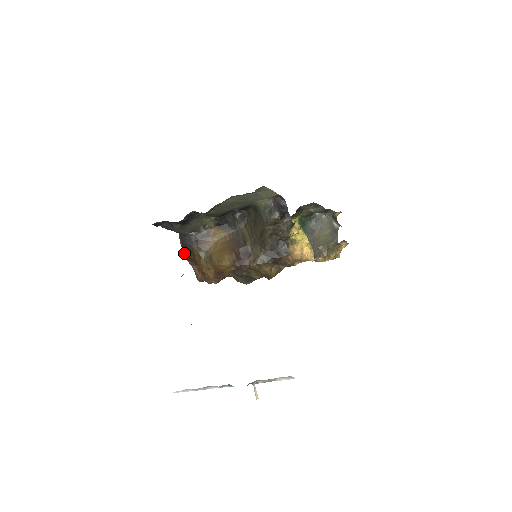
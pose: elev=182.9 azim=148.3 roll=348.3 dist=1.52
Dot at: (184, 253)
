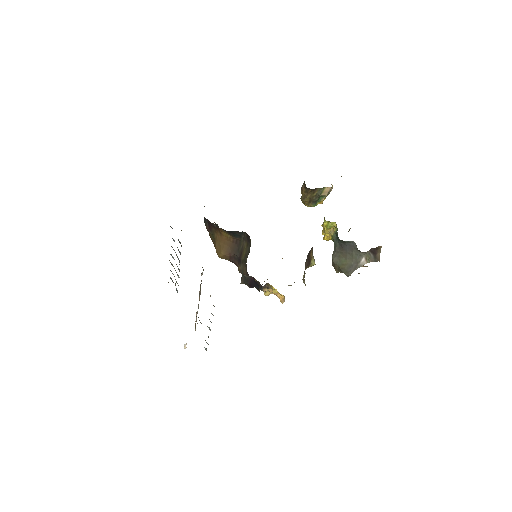
Dot at: occluded
